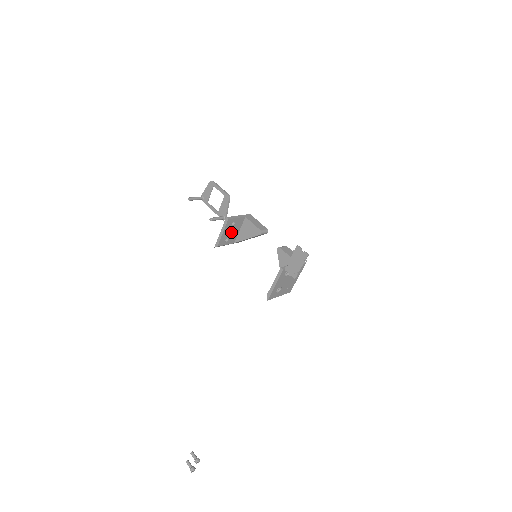
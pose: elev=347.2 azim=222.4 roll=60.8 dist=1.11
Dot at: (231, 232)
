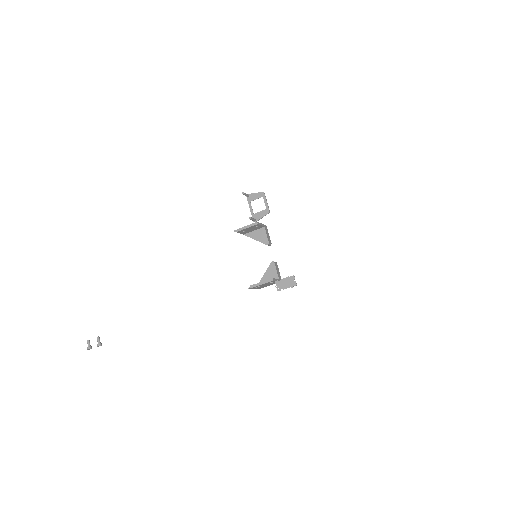
Dot at: (250, 229)
